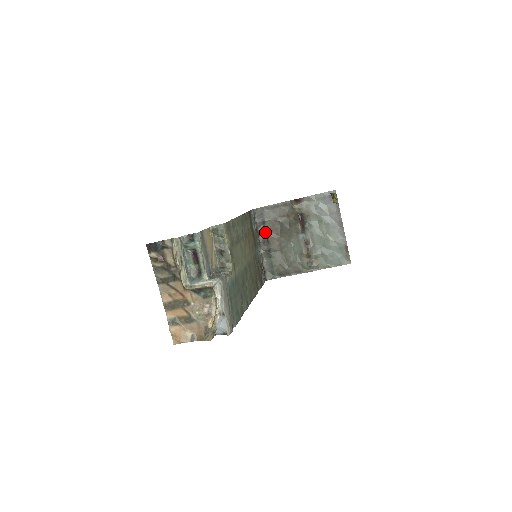
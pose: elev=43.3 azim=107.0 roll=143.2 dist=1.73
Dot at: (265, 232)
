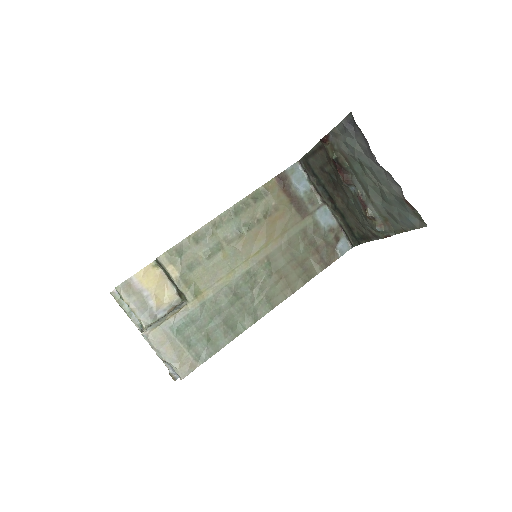
Dot at: (323, 186)
